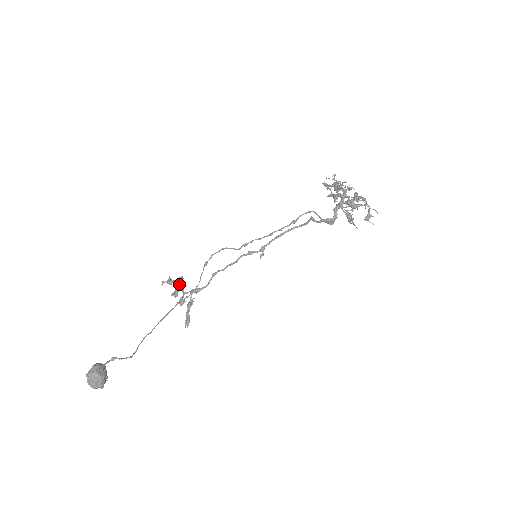
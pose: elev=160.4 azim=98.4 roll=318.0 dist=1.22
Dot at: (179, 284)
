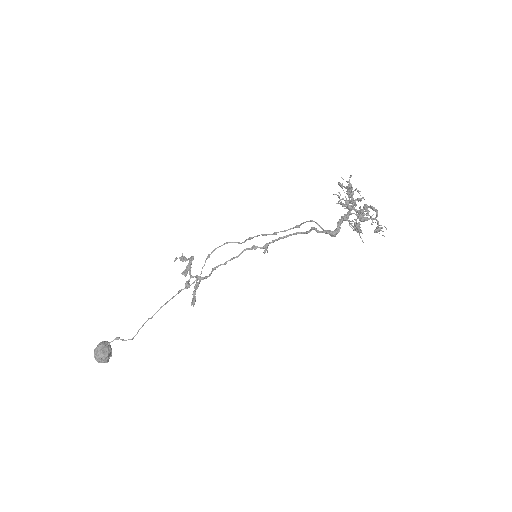
Dot at: (188, 266)
